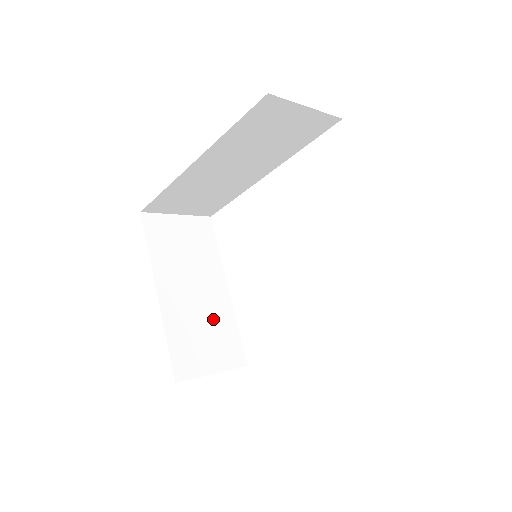
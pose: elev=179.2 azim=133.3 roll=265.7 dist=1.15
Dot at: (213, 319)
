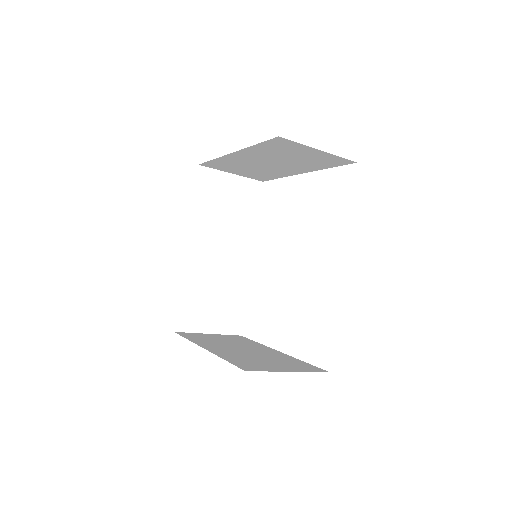
Dot at: (270, 357)
